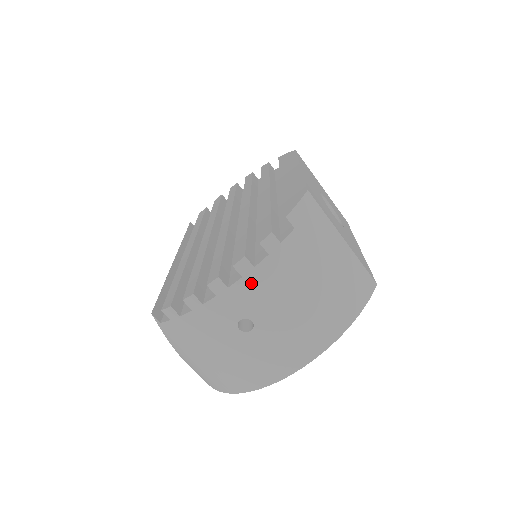
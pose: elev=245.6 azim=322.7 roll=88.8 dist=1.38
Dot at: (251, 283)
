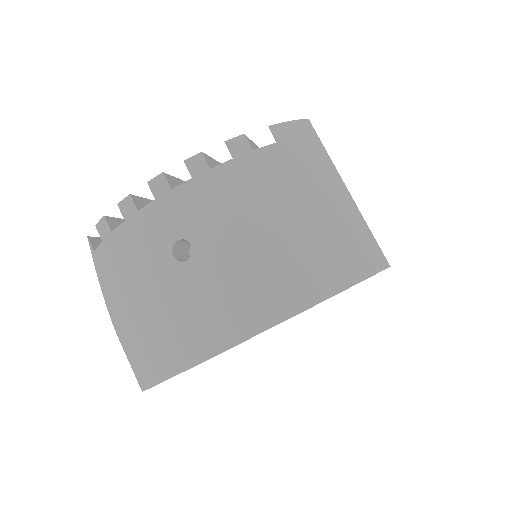
Dot at: (201, 189)
